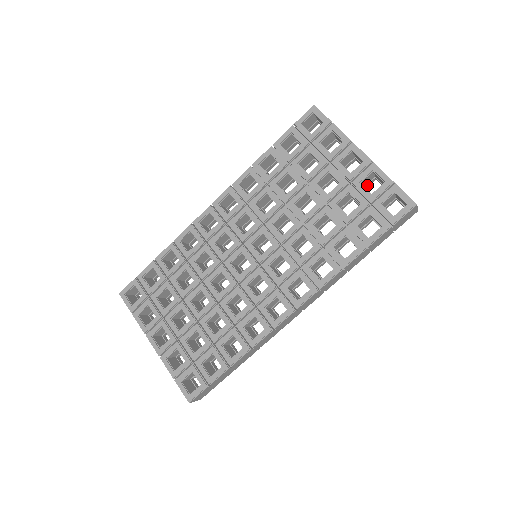
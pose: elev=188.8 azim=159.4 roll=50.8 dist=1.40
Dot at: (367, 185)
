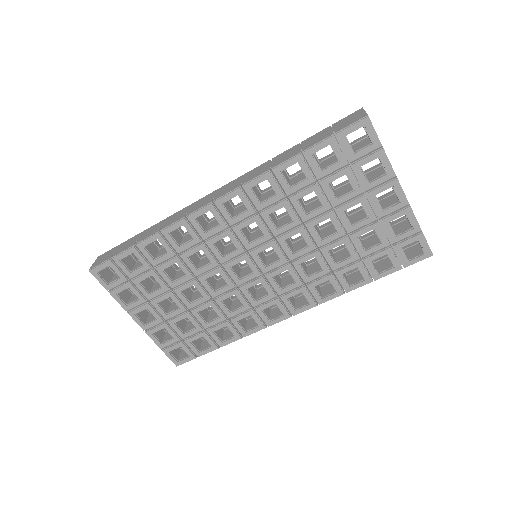
Dot at: occluded
